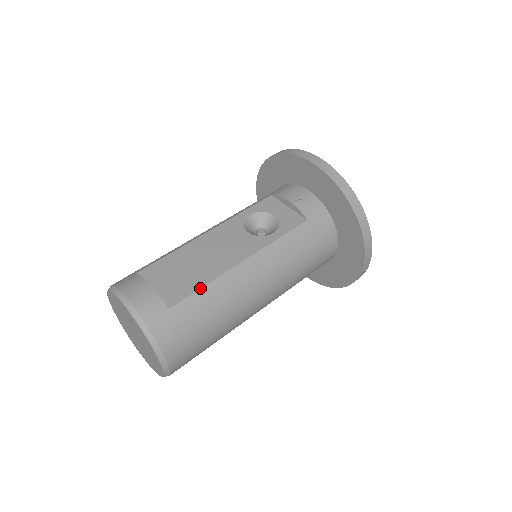
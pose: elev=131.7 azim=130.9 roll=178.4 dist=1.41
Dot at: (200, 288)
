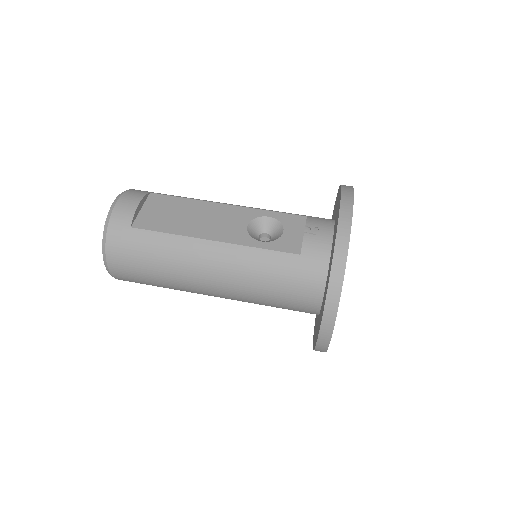
Dot at: (163, 232)
